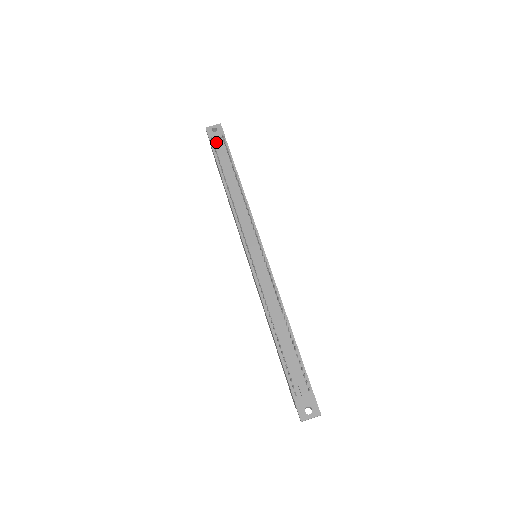
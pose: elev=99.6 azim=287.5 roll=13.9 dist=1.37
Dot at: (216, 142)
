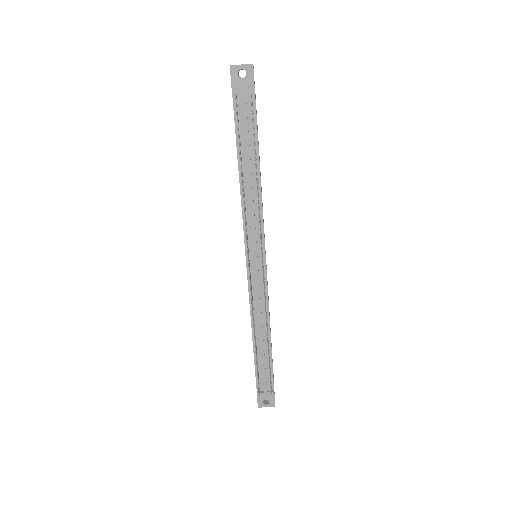
Dot at: (240, 95)
